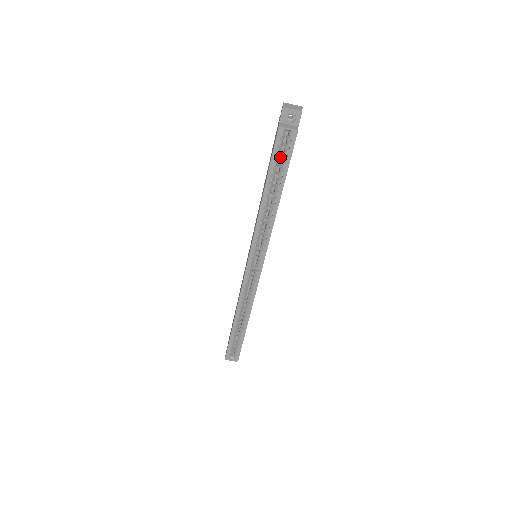
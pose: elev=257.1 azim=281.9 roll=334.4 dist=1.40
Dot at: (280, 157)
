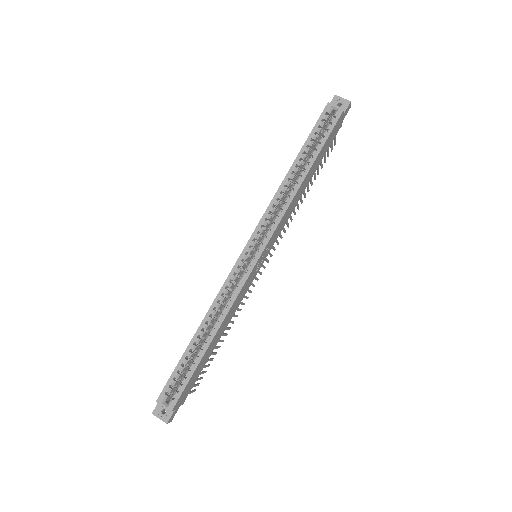
Dot at: (319, 137)
